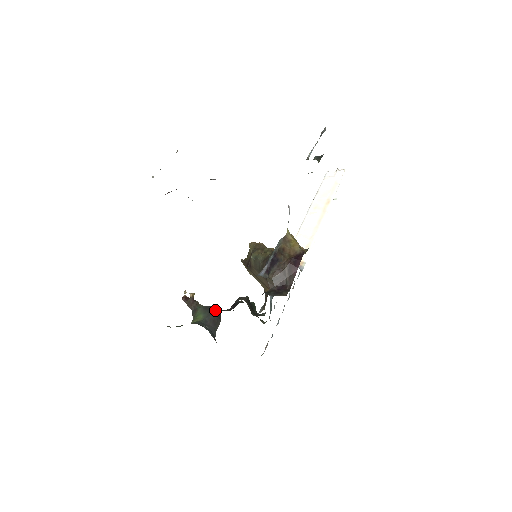
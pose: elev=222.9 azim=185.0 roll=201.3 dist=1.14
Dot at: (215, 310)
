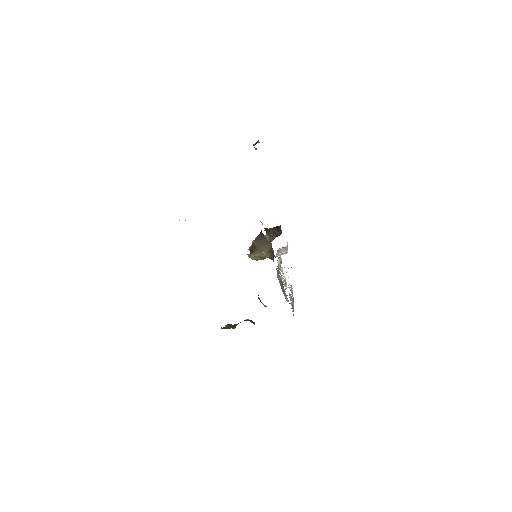
Dot at: occluded
